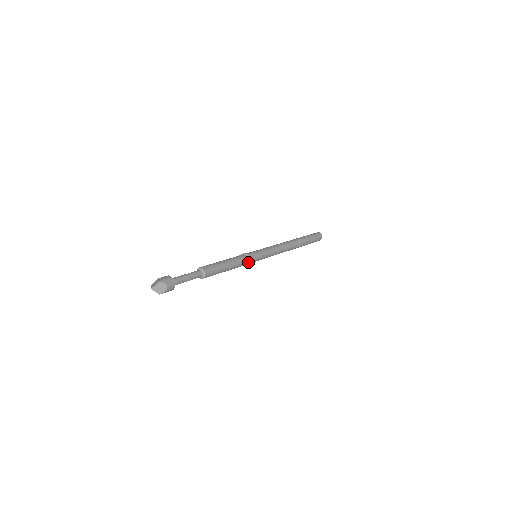
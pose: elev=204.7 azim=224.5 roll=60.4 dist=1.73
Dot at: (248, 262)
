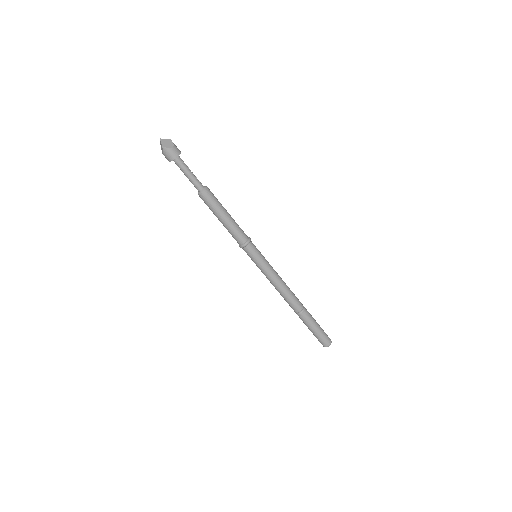
Dot at: (247, 241)
